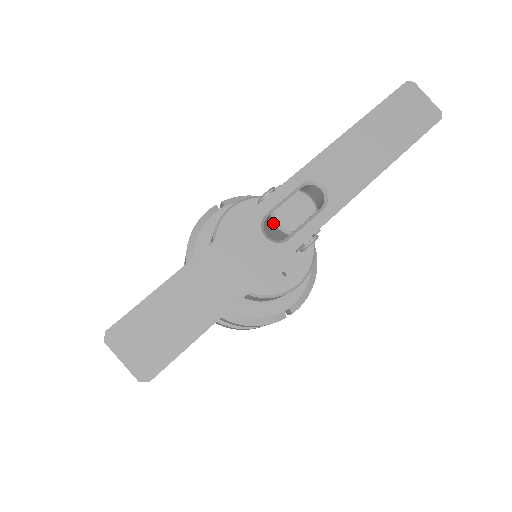
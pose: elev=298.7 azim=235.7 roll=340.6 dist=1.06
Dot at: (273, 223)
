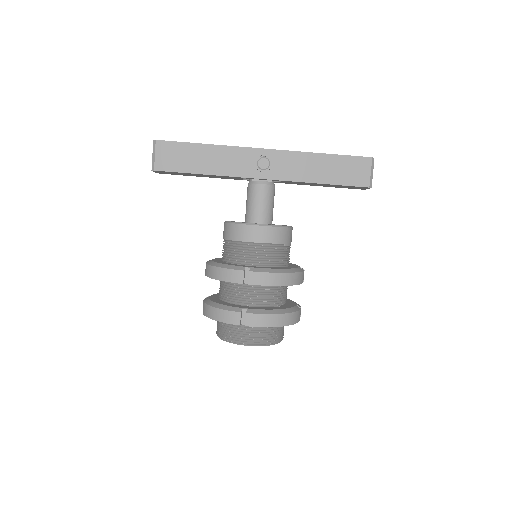
Dot at: occluded
